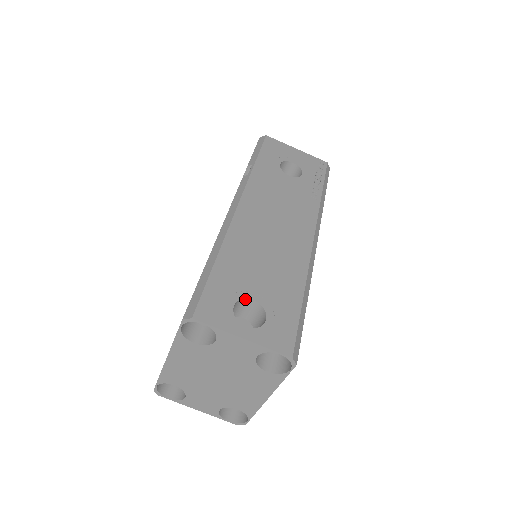
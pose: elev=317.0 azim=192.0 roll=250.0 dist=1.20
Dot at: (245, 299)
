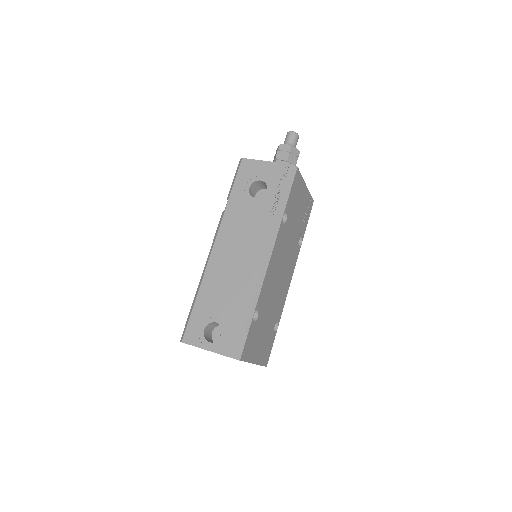
Dot at: (212, 322)
